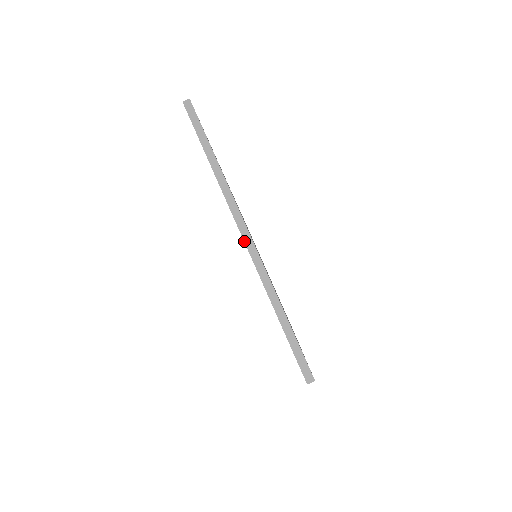
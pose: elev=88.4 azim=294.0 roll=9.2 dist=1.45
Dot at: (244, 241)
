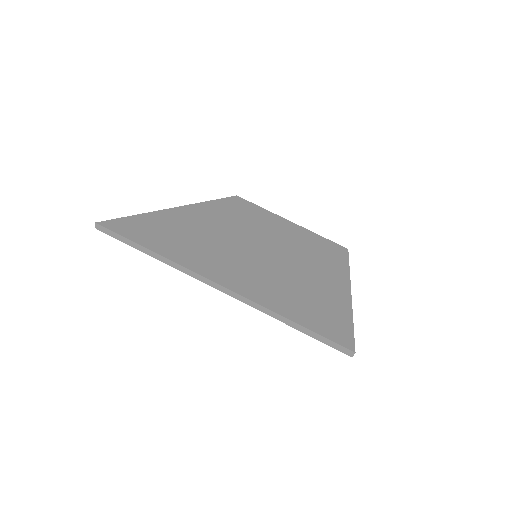
Dot at: occluded
